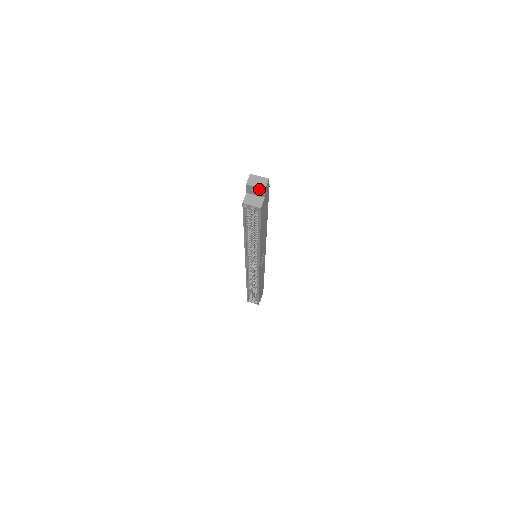
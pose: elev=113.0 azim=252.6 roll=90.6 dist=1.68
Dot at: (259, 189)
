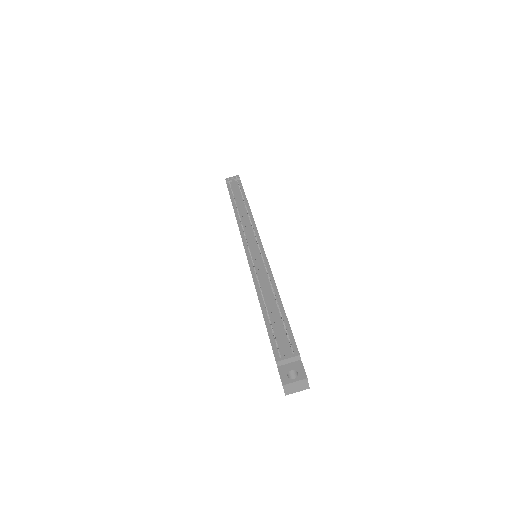
Dot at: (301, 388)
